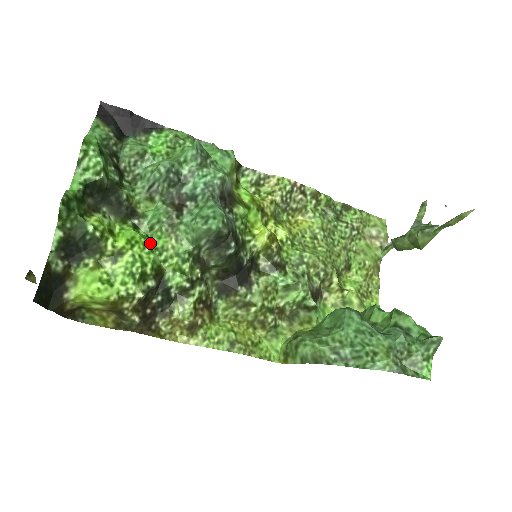
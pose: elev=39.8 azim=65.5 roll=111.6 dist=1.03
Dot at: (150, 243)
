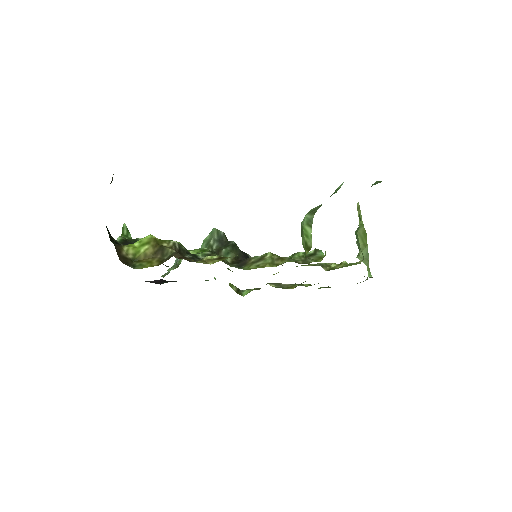
Dot at: occluded
